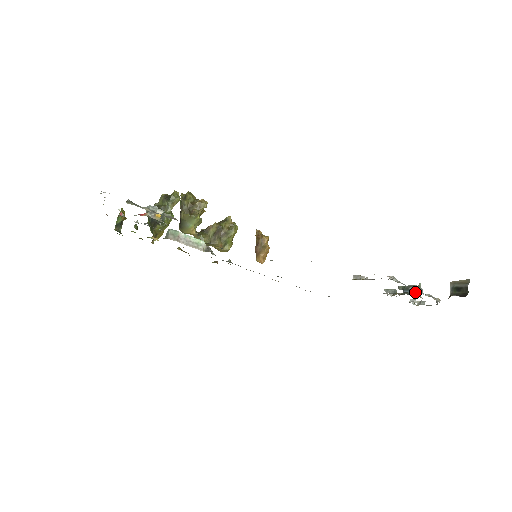
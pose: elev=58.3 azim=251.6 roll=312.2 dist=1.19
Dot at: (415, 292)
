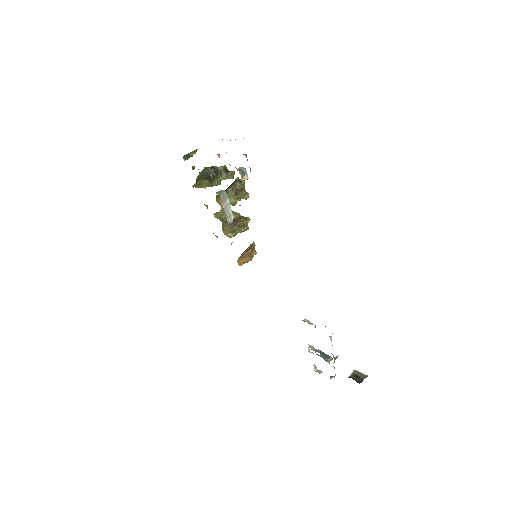
Dot at: (328, 360)
